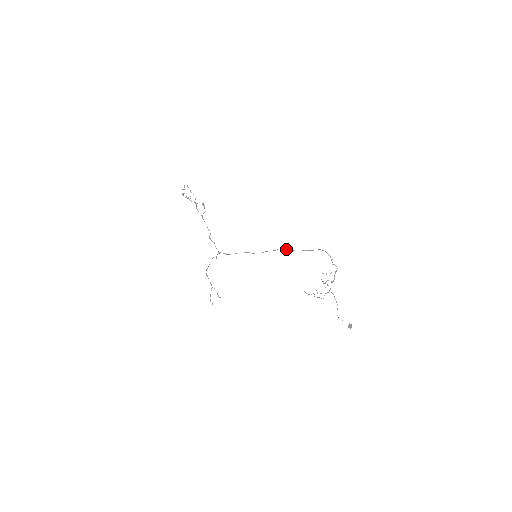
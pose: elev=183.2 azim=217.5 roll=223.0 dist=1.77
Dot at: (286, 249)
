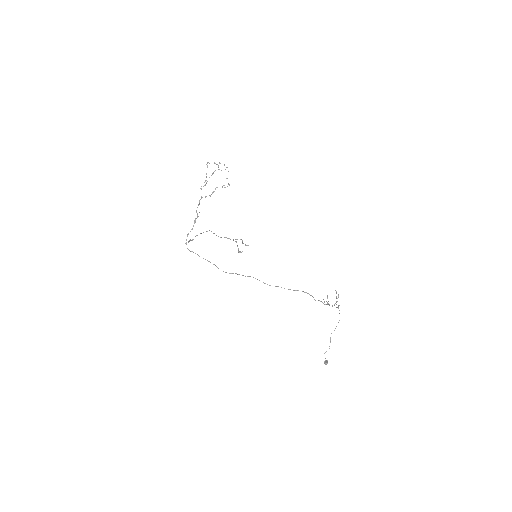
Dot at: occluded
